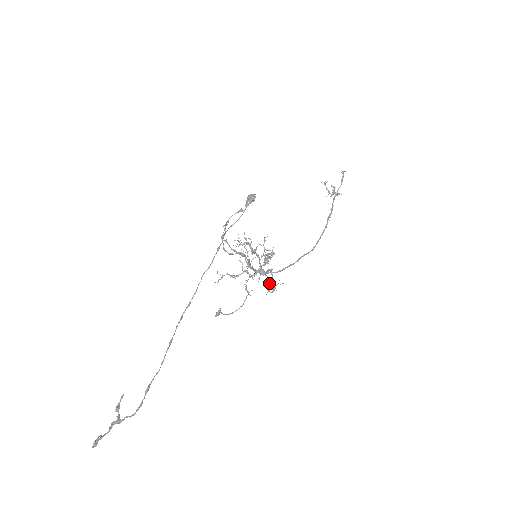
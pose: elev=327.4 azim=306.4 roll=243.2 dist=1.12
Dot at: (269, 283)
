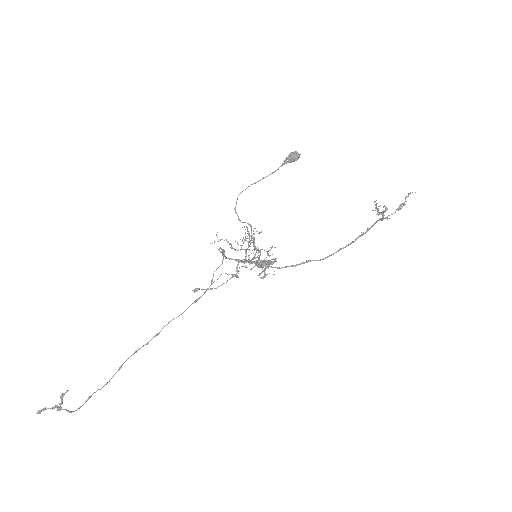
Dot at: (262, 271)
